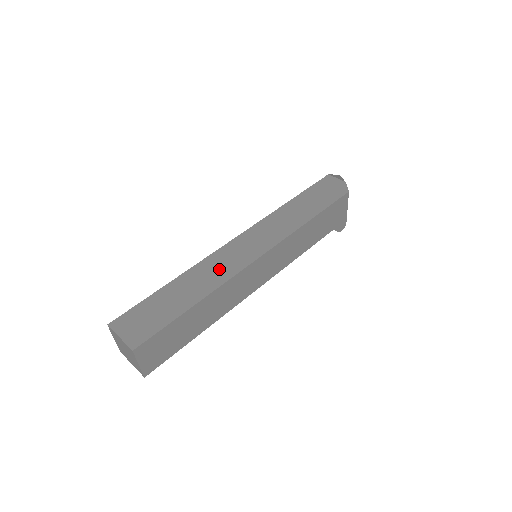
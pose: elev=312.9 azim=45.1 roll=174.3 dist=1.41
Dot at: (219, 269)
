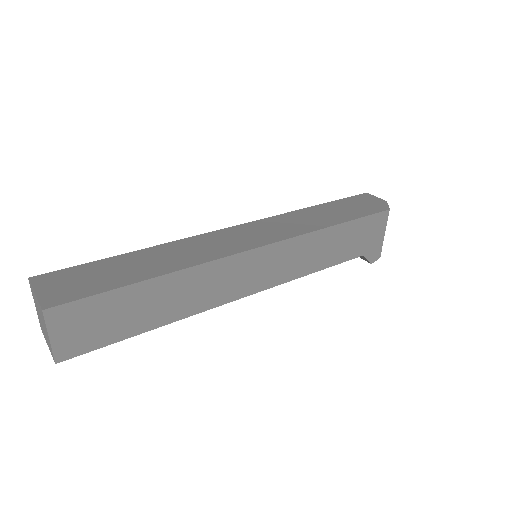
Dot at: (201, 250)
